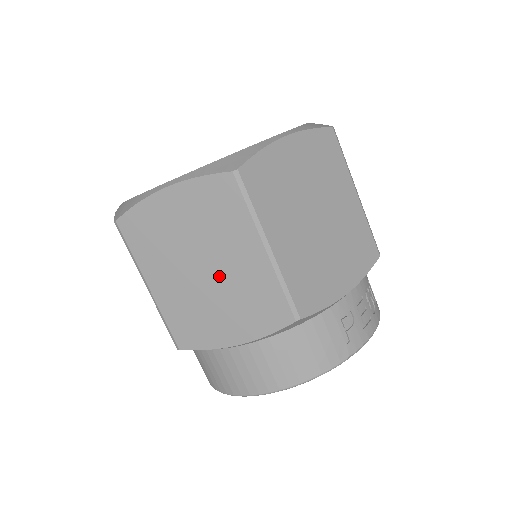
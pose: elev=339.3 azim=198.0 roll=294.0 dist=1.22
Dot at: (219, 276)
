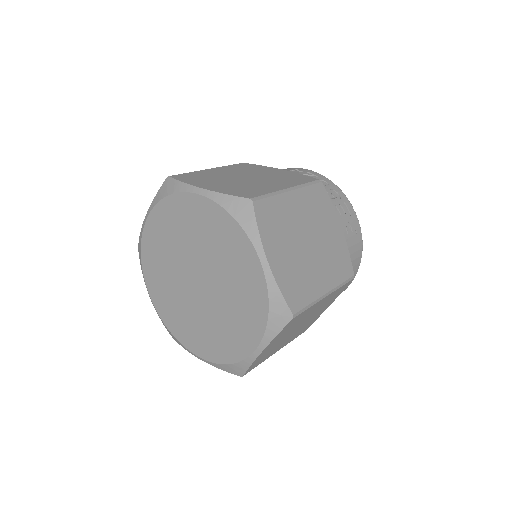
Dot at: occluded
